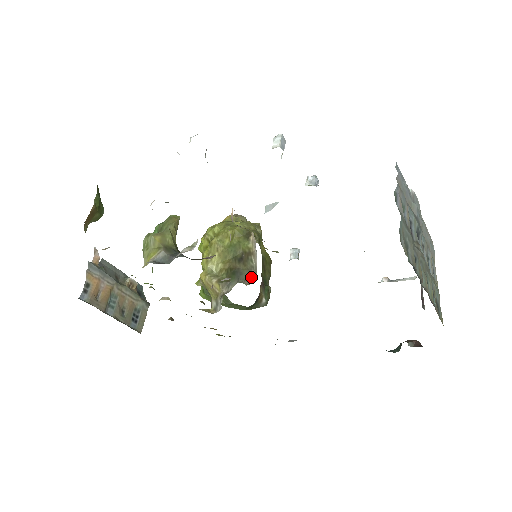
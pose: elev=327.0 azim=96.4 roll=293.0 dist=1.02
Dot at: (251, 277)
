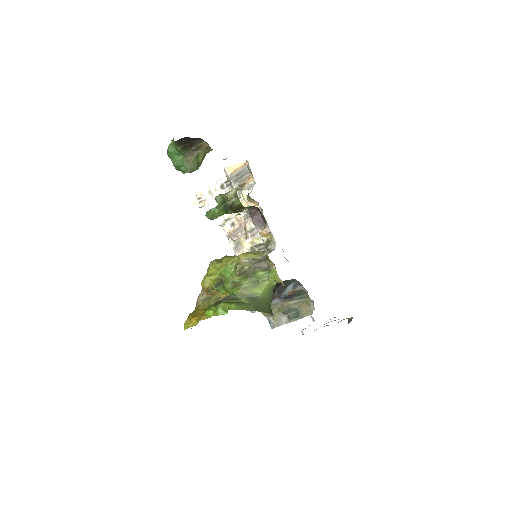
Dot at: occluded
